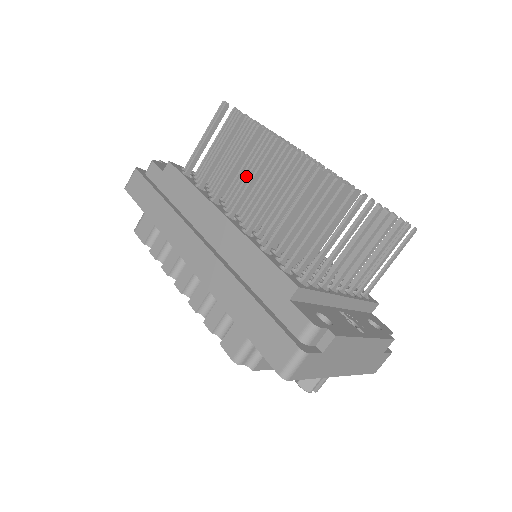
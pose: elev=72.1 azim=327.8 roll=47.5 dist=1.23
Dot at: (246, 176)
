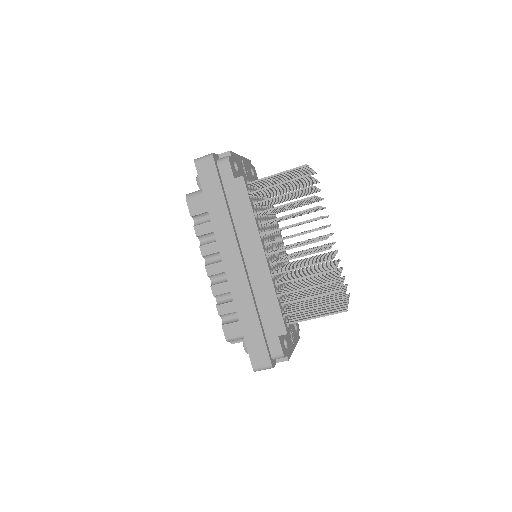
Dot at: (291, 236)
